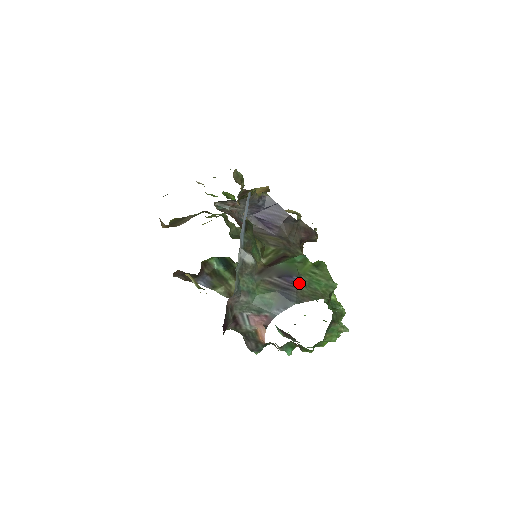
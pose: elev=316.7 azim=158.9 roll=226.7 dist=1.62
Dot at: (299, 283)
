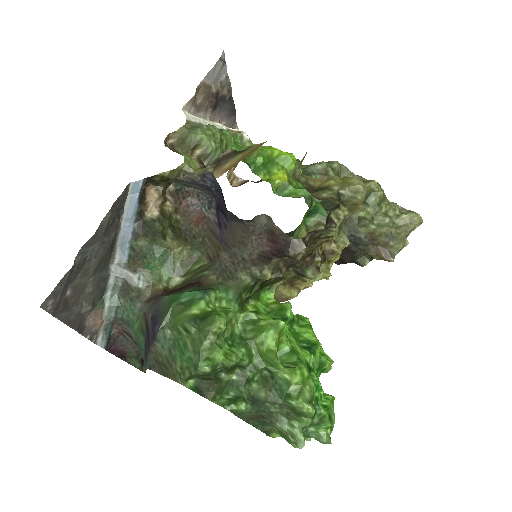
Dot at: (155, 339)
